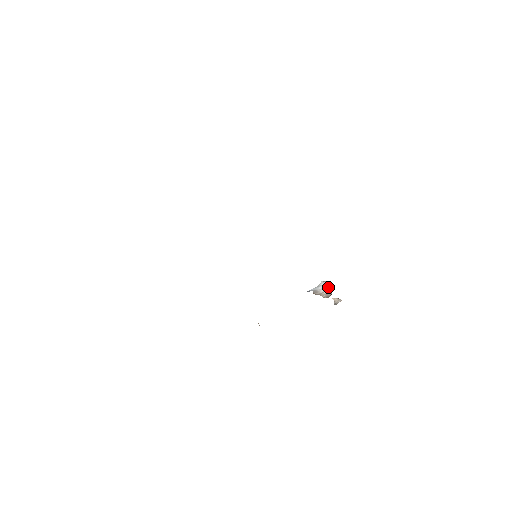
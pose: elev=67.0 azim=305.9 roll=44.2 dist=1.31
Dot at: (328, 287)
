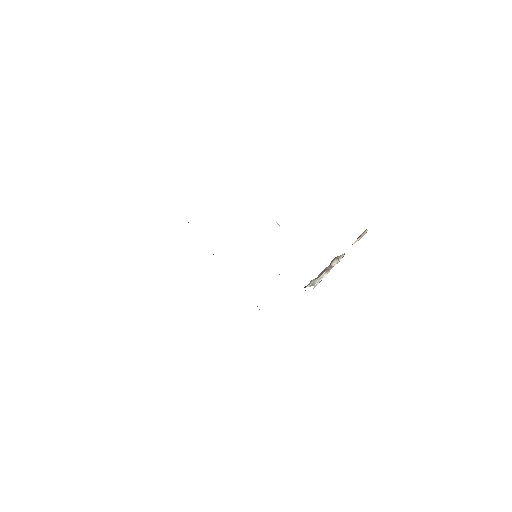
Dot at: (330, 269)
